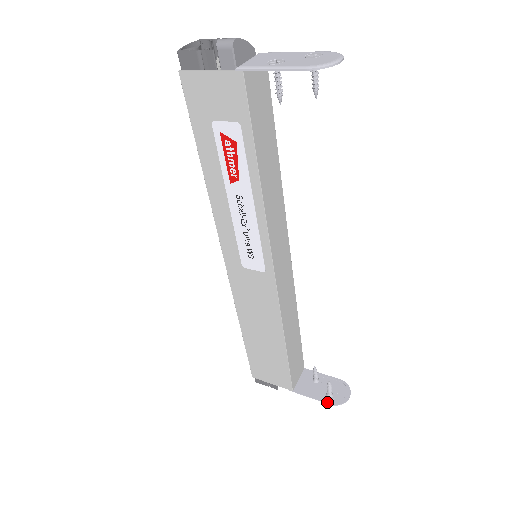
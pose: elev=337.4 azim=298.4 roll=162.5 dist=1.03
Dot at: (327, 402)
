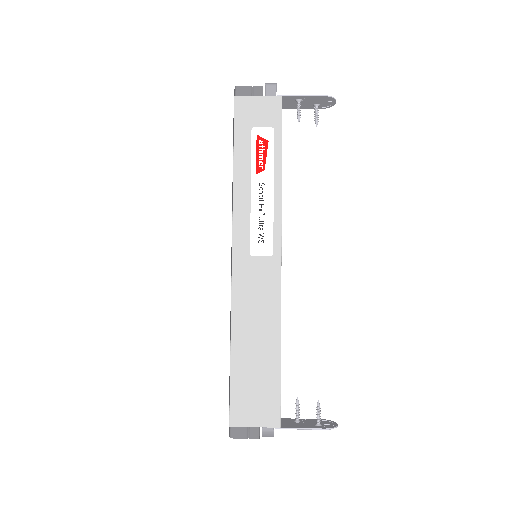
Dot at: (320, 428)
